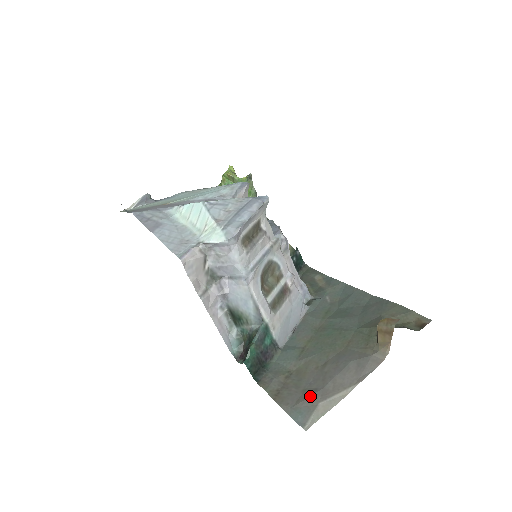
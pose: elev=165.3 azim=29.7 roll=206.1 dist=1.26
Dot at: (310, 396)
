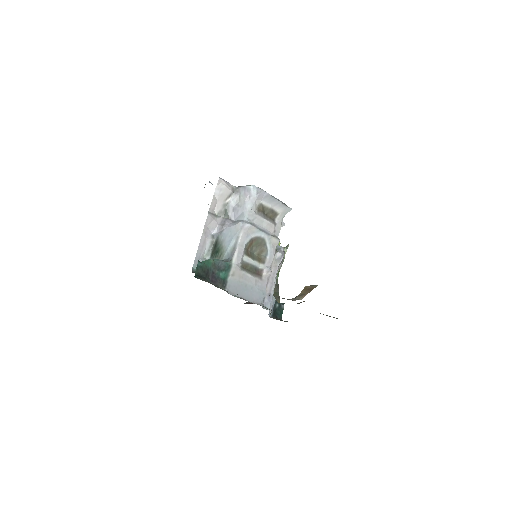
Dot at: occluded
